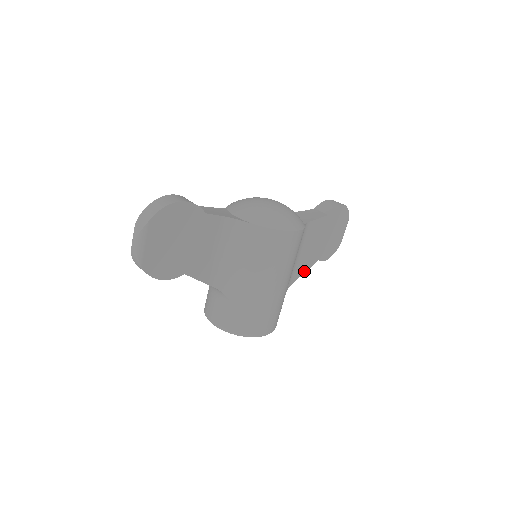
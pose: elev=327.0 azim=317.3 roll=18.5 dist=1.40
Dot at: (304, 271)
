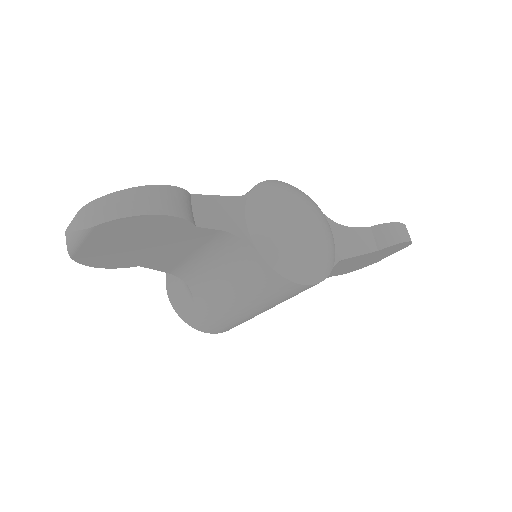
Dot at: occluded
